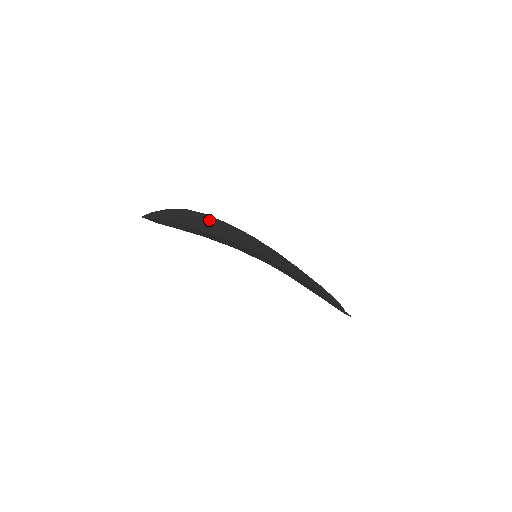
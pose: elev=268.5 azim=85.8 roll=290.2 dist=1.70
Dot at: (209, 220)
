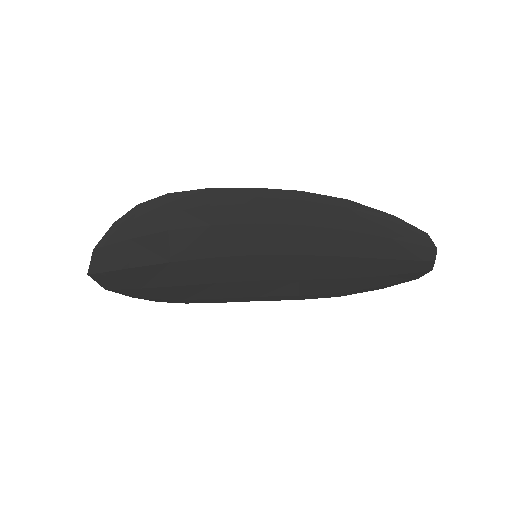
Dot at: (189, 292)
